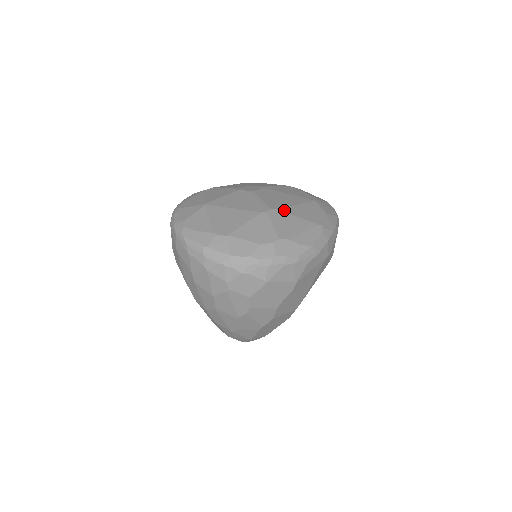
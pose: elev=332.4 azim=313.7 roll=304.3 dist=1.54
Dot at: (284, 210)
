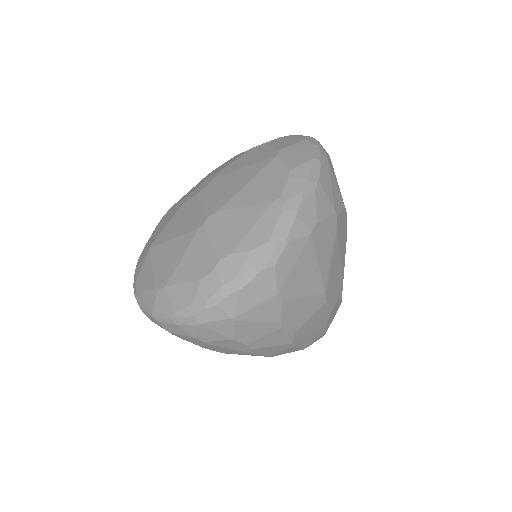
Dot at: (226, 207)
